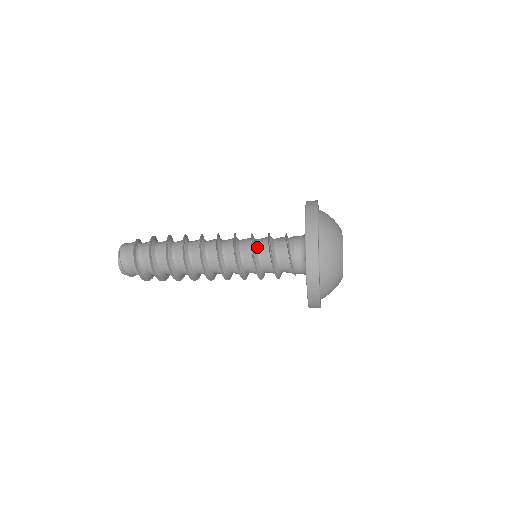
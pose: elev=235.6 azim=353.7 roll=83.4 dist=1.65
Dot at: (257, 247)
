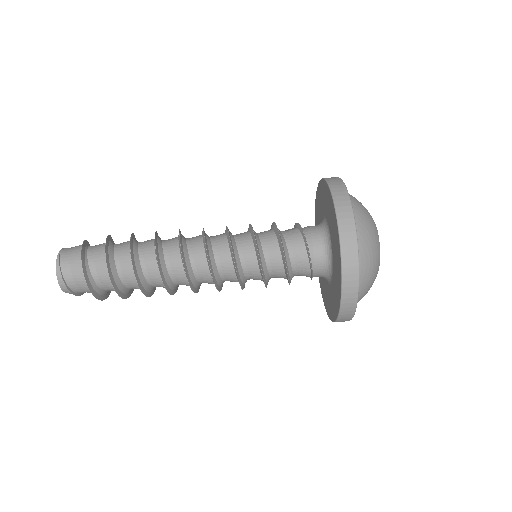
Dot at: (260, 237)
